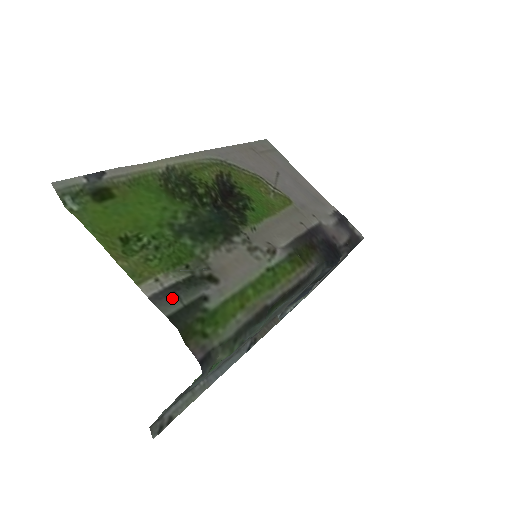
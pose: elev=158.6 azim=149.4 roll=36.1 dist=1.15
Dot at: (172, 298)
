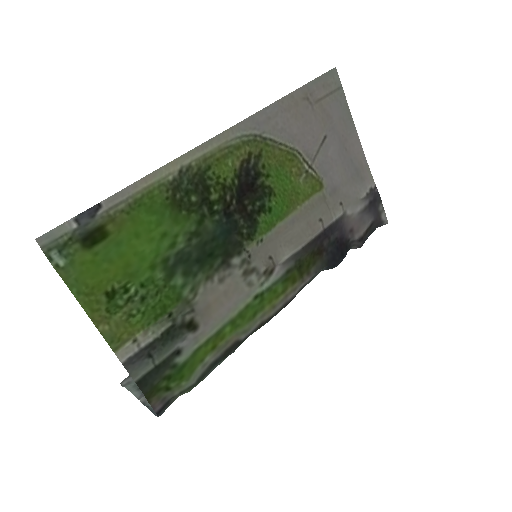
Dot at: (145, 360)
